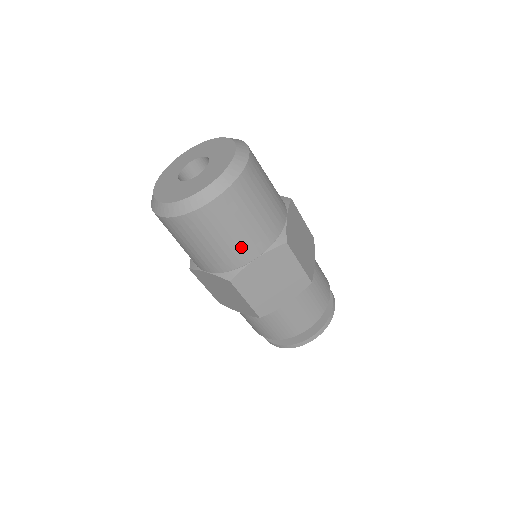
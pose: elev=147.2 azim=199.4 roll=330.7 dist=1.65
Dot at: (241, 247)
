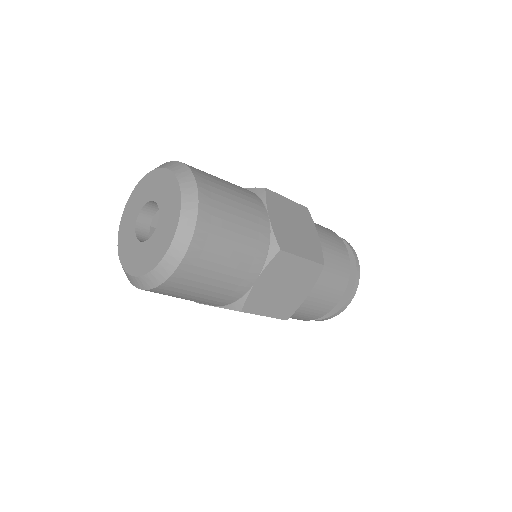
Dot at: occluded
